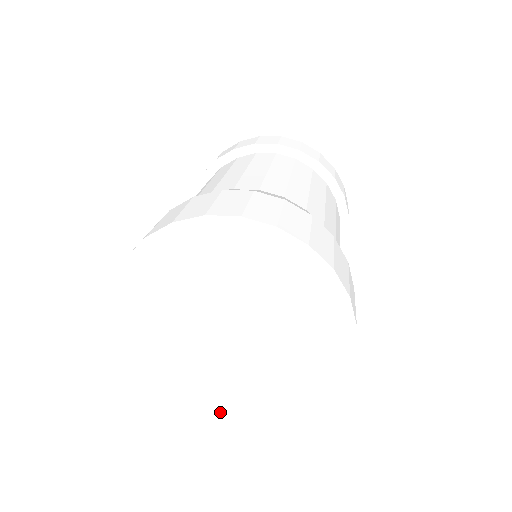
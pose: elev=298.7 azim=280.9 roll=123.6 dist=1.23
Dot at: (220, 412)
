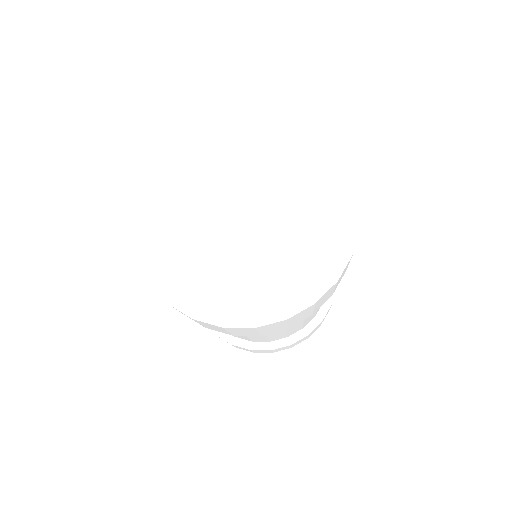
Dot at: (194, 311)
